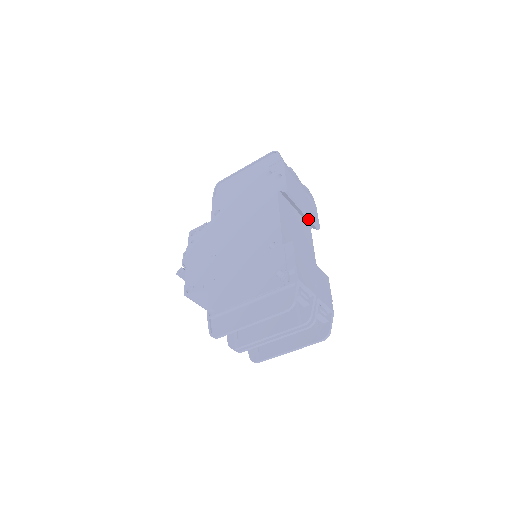
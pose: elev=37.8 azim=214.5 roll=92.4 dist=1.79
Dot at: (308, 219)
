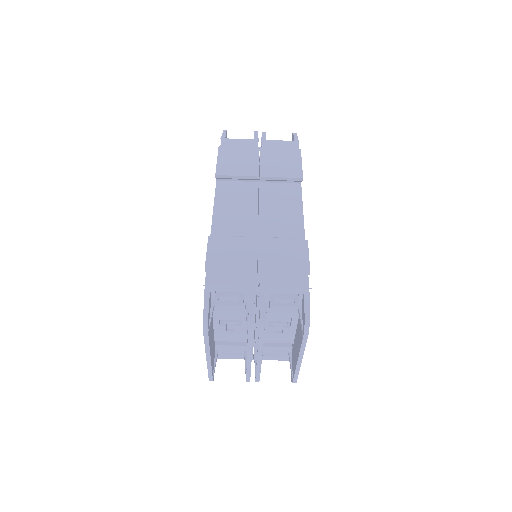
Dot at: (276, 180)
